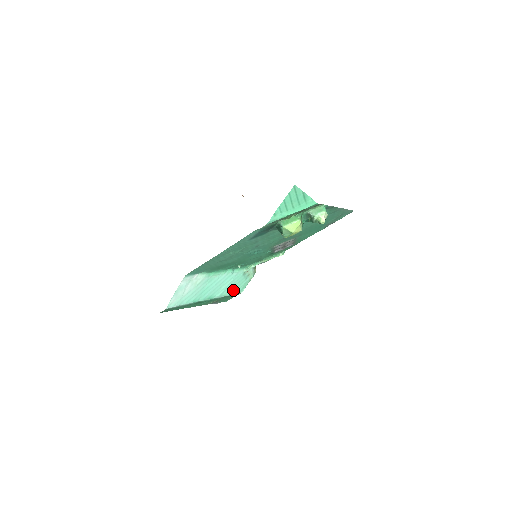
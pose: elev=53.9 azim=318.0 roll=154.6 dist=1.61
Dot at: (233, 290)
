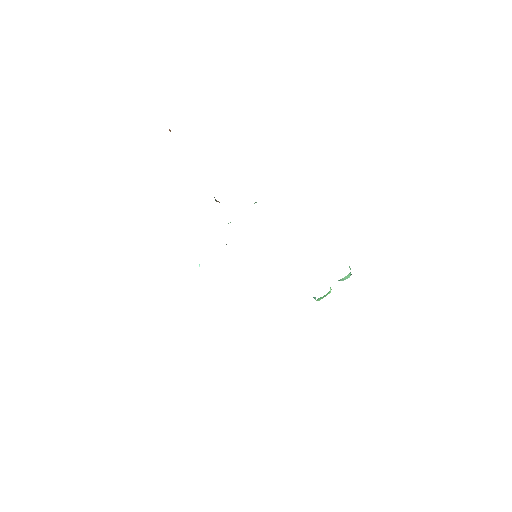
Dot at: occluded
